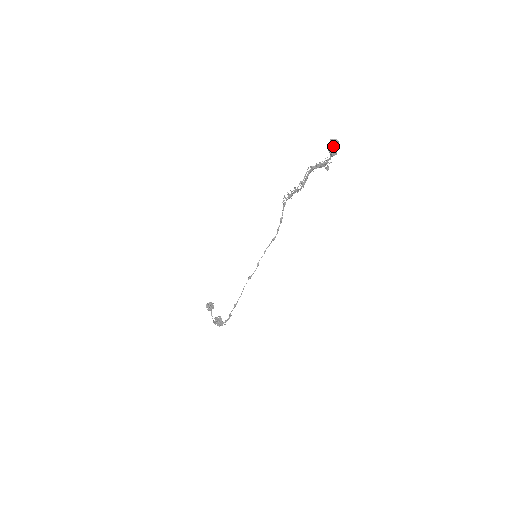
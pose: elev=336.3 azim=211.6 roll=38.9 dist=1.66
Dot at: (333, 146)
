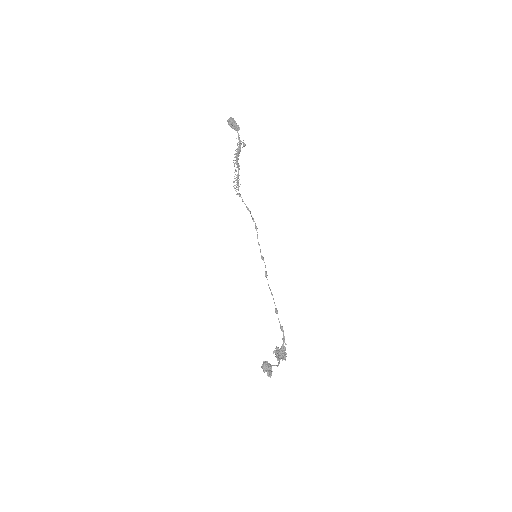
Dot at: (231, 121)
